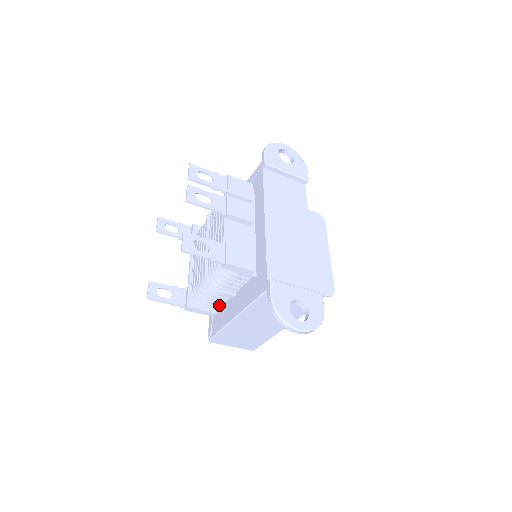
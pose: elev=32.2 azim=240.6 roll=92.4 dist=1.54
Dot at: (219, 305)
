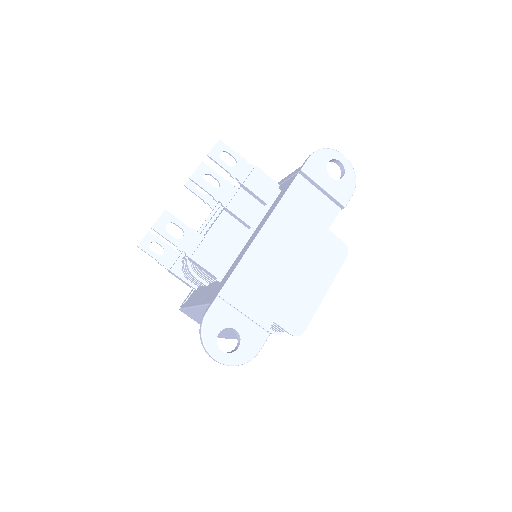
Dot at: (198, 284)
